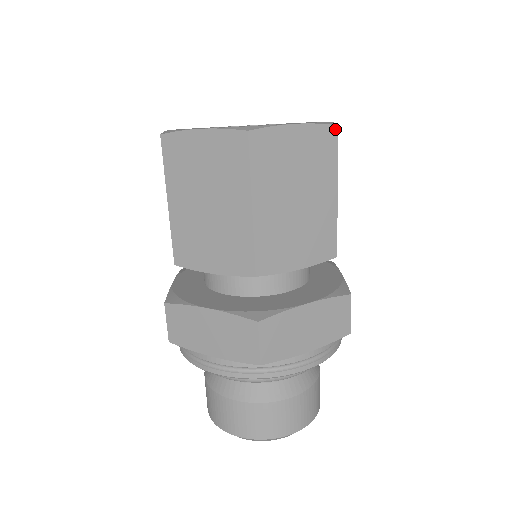
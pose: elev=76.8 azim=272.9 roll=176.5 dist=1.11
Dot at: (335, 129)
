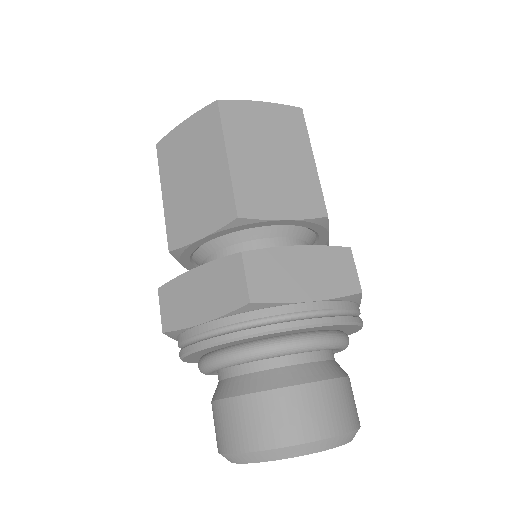
Dot at: (300, 111)
